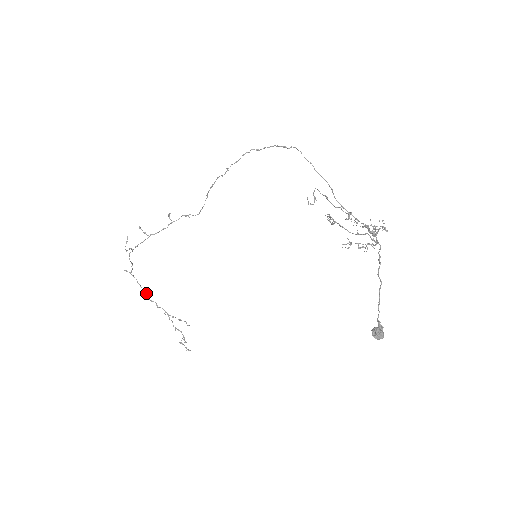
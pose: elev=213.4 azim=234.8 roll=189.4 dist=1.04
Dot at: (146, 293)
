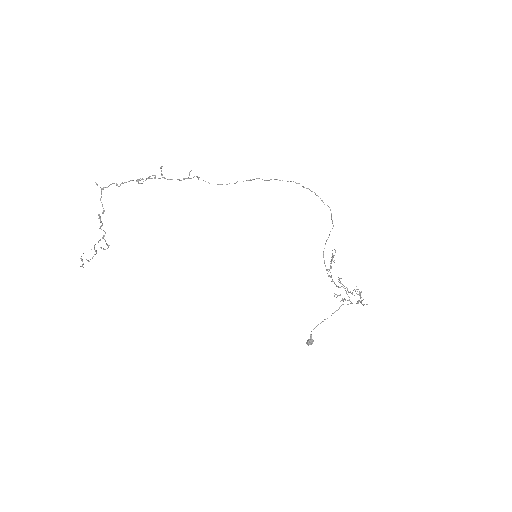
Dot at: (102, 213)
